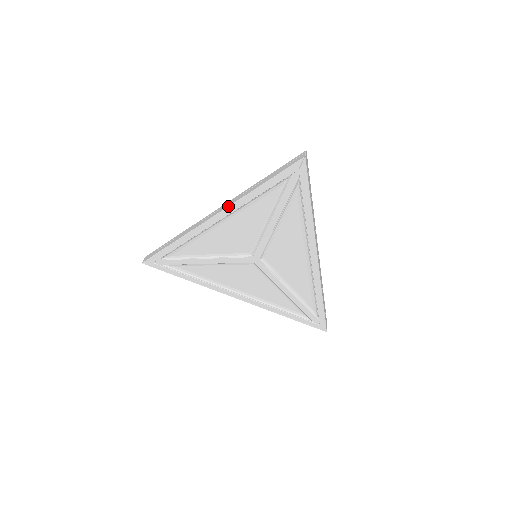
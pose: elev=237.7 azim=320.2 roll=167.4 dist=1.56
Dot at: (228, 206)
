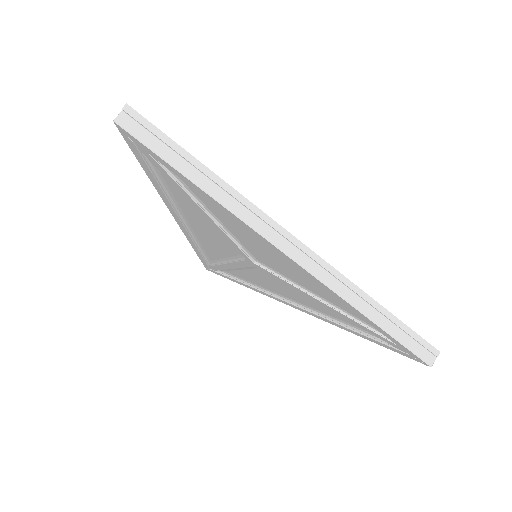
Dot at: (321, 281)
